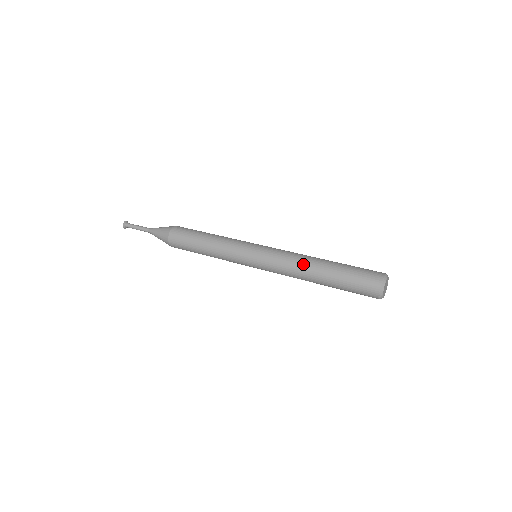
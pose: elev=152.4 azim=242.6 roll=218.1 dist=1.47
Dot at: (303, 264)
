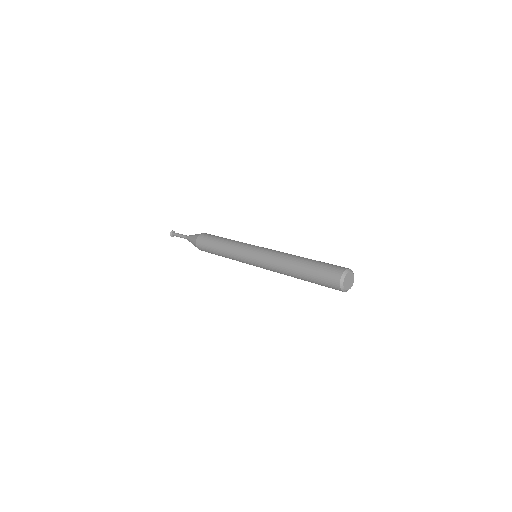
Dot at: (283, 267)
